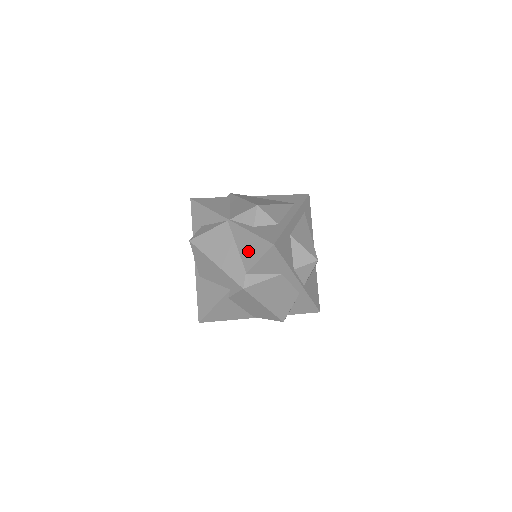
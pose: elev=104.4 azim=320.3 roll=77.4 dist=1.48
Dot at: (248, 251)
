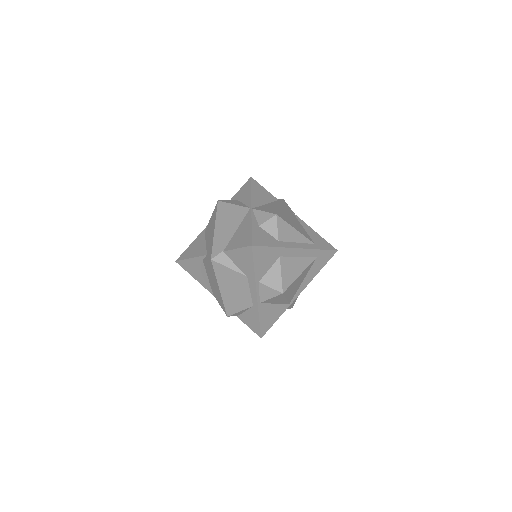
Dot at: (238, 238)
